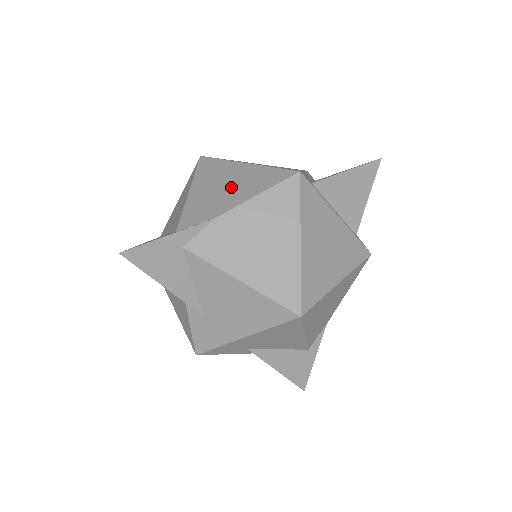
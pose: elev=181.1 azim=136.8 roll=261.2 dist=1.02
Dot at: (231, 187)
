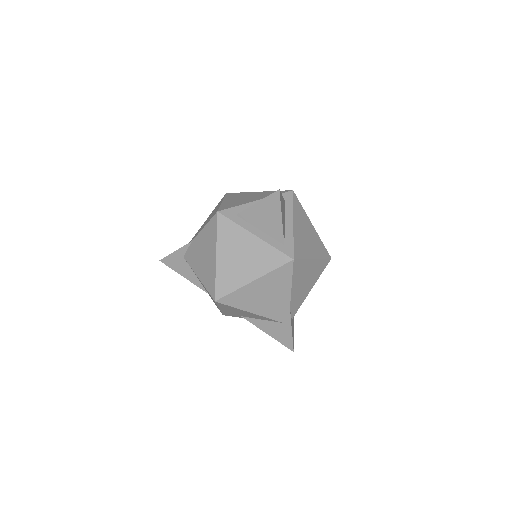
Dot at: occluded
